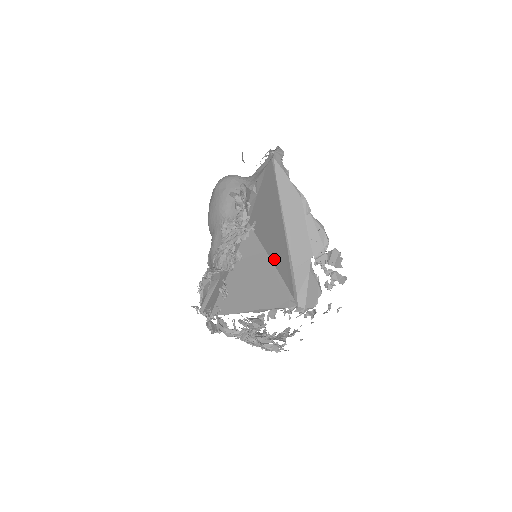
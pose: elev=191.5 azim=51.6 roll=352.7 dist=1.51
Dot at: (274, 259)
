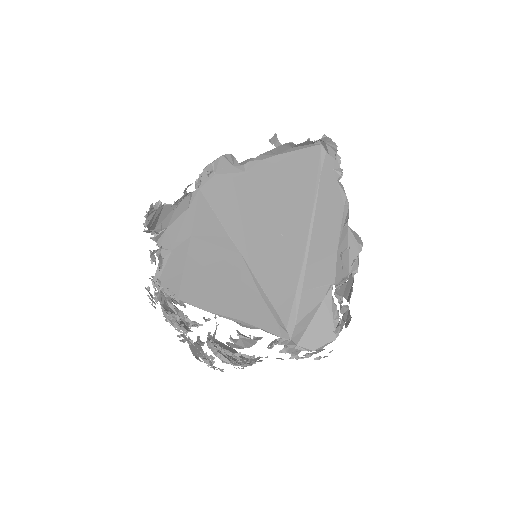
Dot at: (250, 255)
